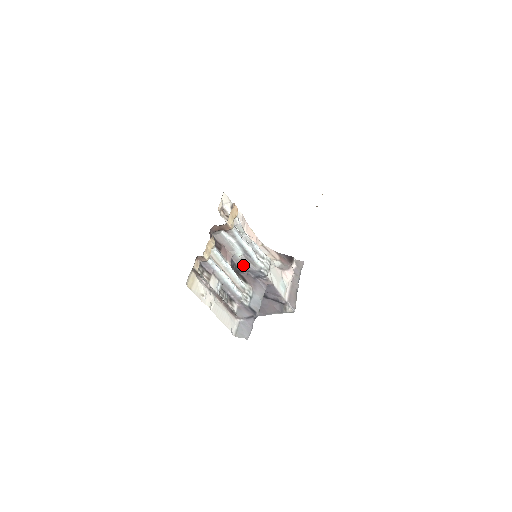
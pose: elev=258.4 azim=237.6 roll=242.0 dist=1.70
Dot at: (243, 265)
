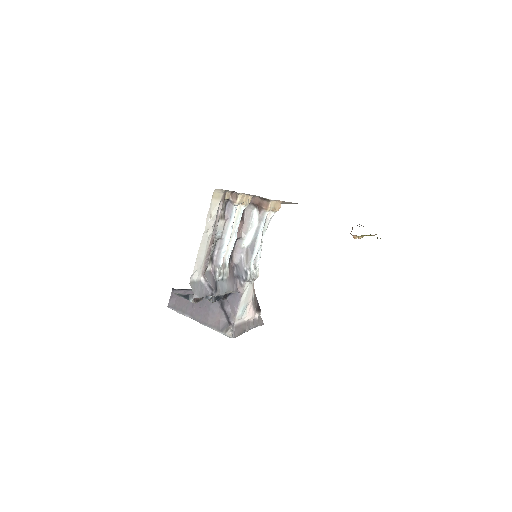
Dot at: (238, 256)
